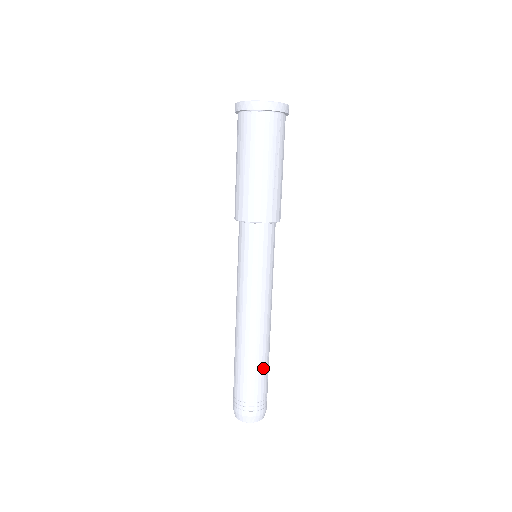
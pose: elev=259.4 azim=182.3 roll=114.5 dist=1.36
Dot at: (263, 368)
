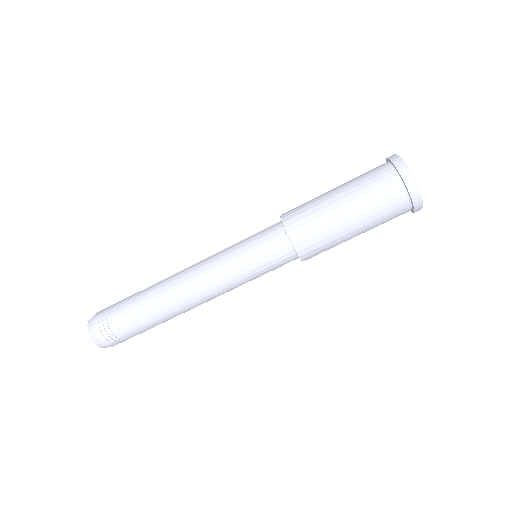
Dot at: occluded
